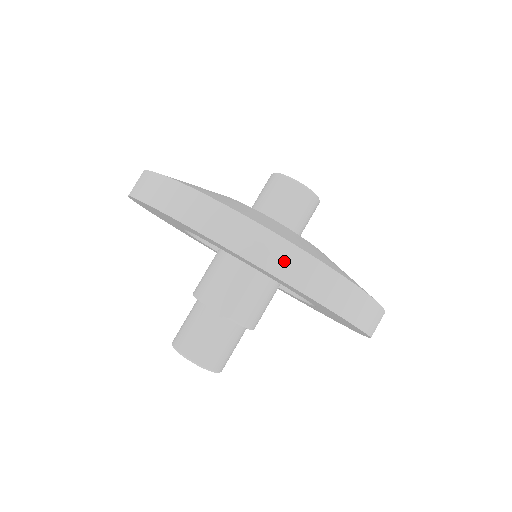
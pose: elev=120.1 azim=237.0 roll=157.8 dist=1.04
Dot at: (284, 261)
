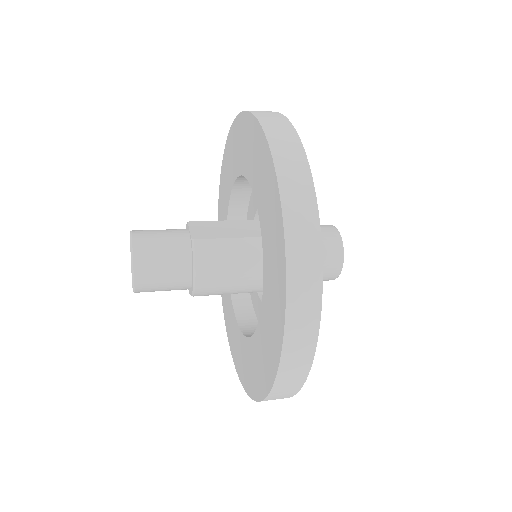
Dot at: (287, 152)
